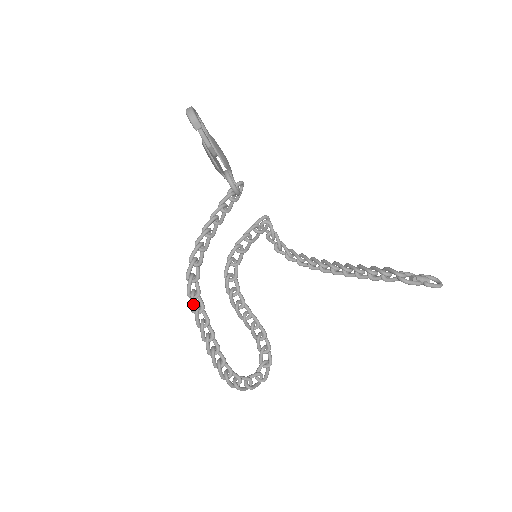
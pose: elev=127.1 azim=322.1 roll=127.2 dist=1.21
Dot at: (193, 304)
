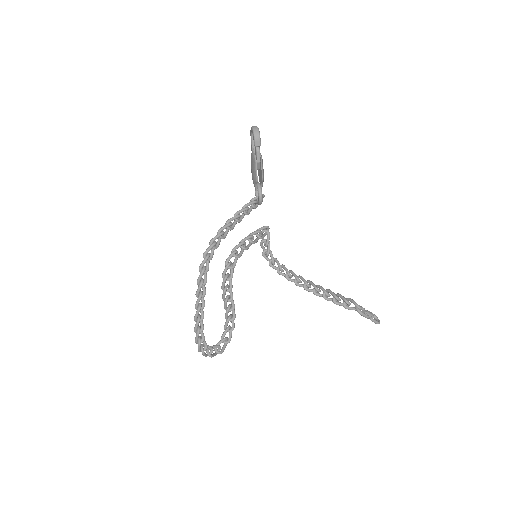
Dot at: (201, 277)
